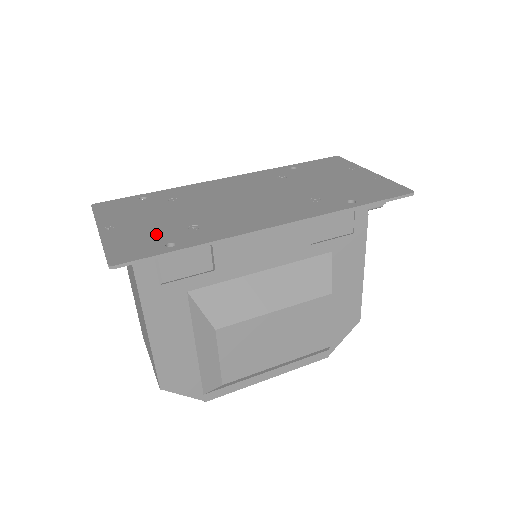
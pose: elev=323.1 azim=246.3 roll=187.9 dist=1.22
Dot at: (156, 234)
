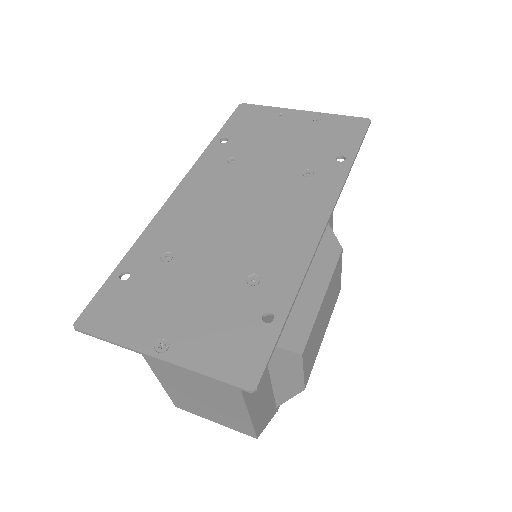
Dot at: (230, 315)
